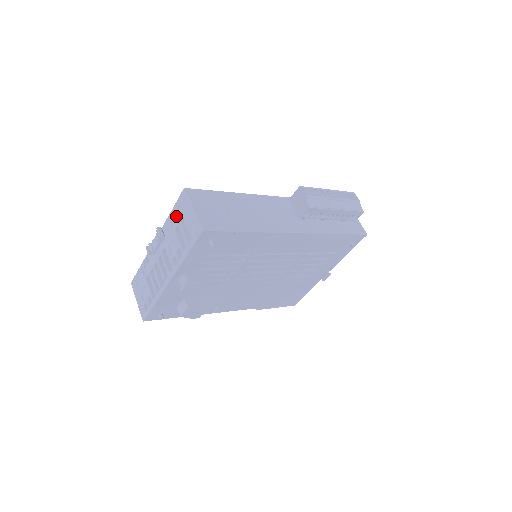
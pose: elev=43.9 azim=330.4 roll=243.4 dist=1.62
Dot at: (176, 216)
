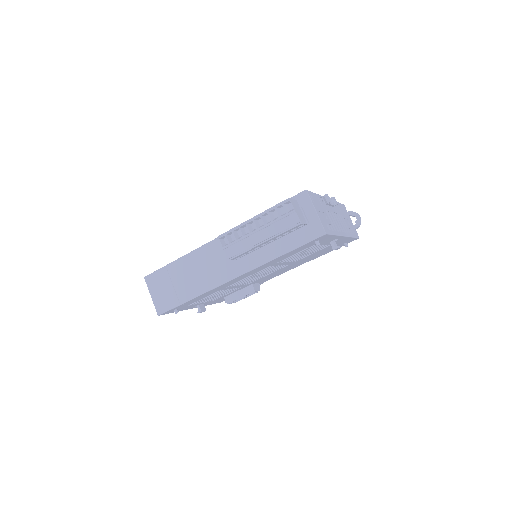
Dot at: occluded
